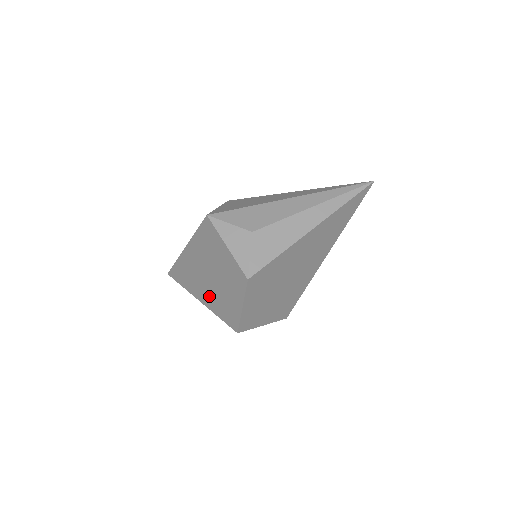
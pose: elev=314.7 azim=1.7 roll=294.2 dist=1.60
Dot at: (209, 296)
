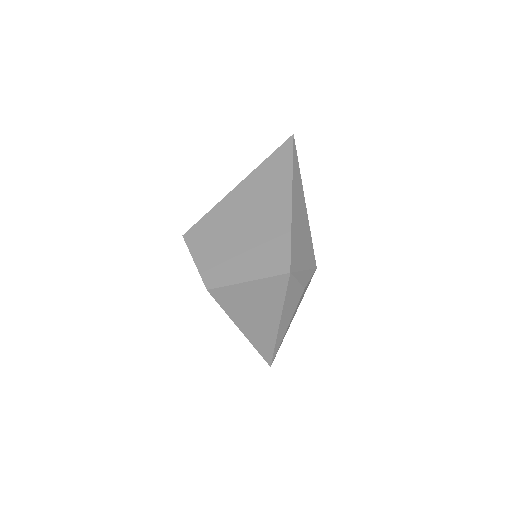
Dot at: occluded
